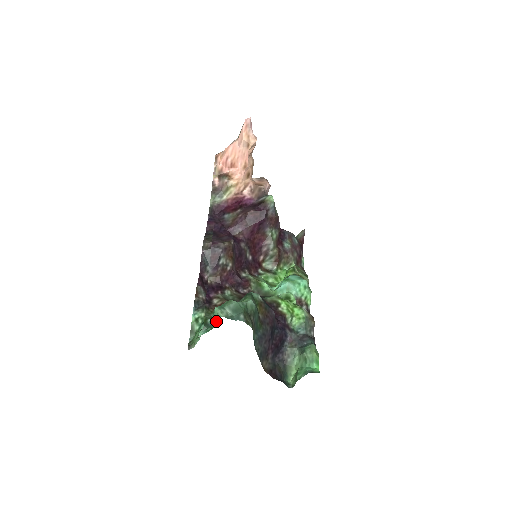
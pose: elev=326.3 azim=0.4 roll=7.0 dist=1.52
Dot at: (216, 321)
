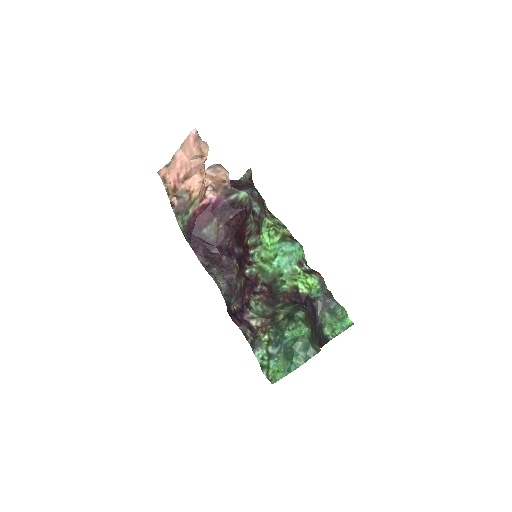
Dot at: (280, 352)
